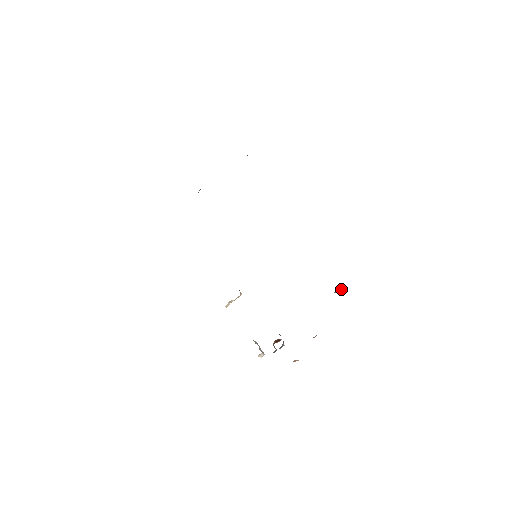
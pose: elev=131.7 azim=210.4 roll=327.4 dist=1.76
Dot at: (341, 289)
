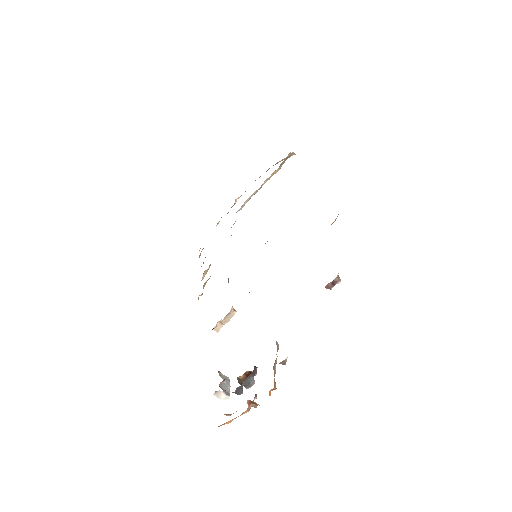
Dot at: (338, 281)
